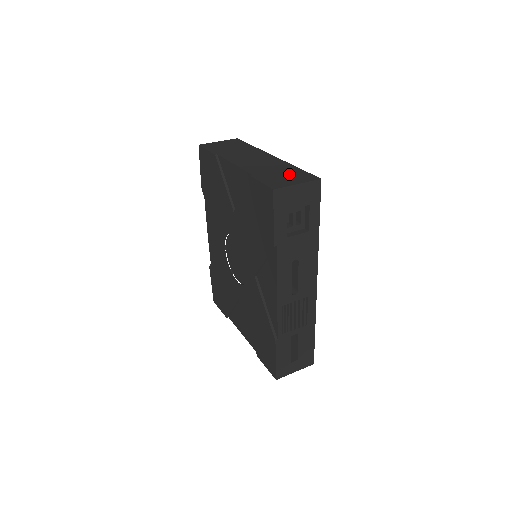
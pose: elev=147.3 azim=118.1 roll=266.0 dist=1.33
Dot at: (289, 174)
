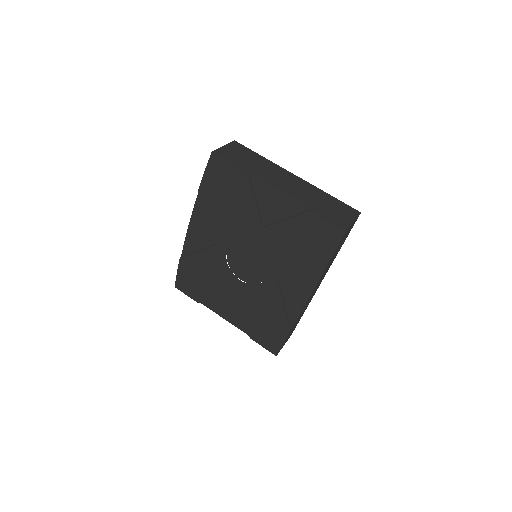
Dot at: (336, 206)
